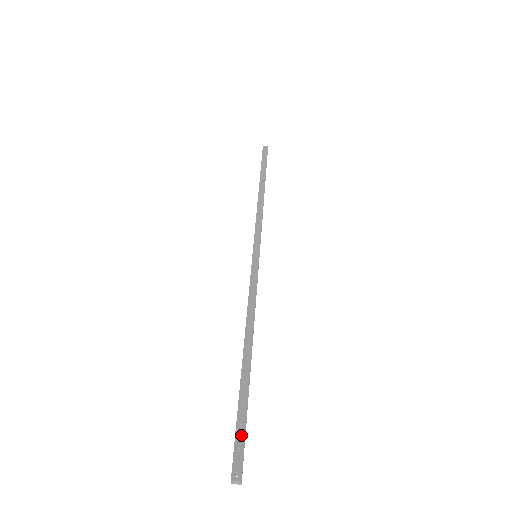
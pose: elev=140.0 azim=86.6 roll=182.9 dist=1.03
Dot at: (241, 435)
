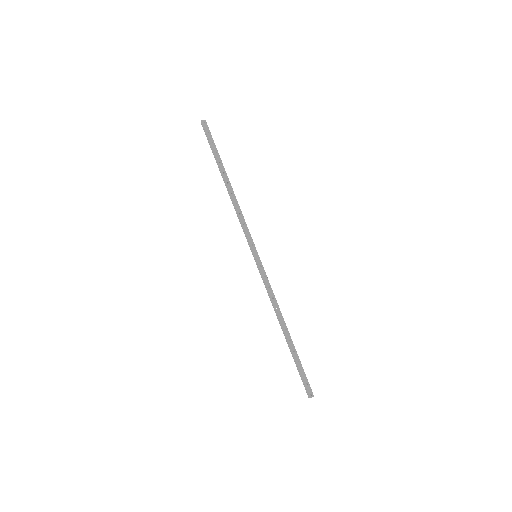
Dot at: (305, 377)
